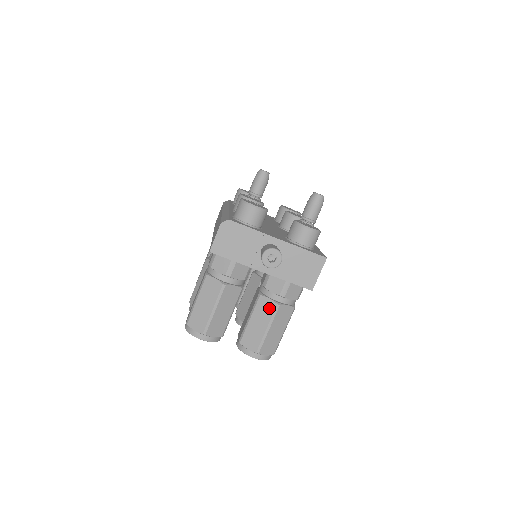
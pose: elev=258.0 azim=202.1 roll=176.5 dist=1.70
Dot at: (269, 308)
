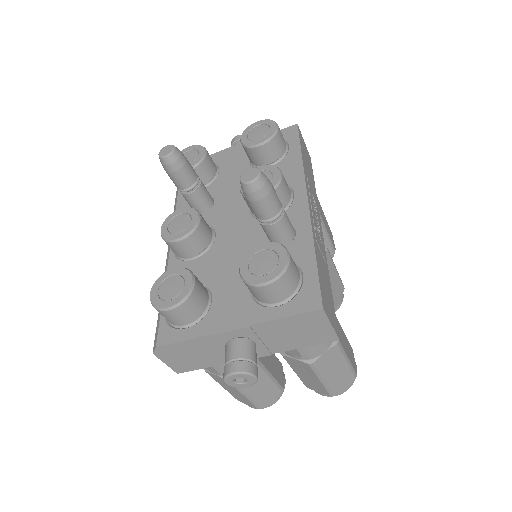
Dot at: (303, 367)
